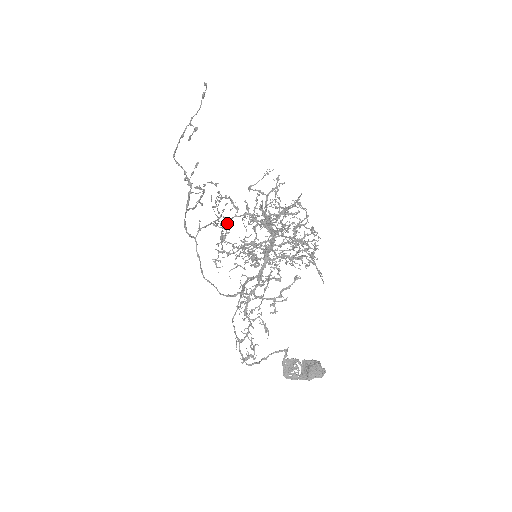
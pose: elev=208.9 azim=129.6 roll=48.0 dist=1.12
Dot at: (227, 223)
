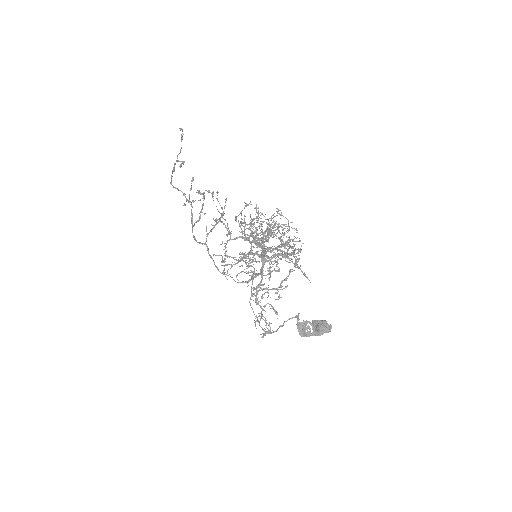
Dot at: (225, 246)
